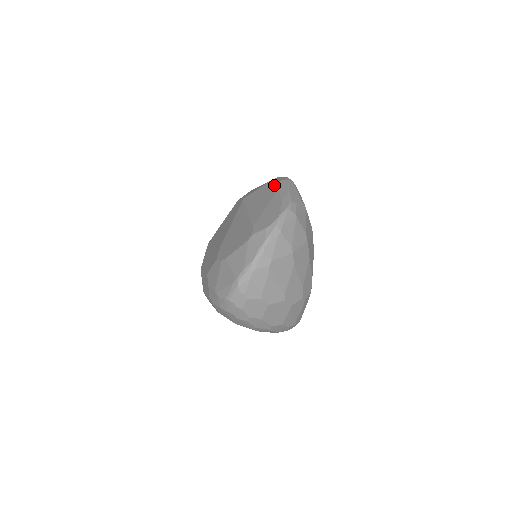
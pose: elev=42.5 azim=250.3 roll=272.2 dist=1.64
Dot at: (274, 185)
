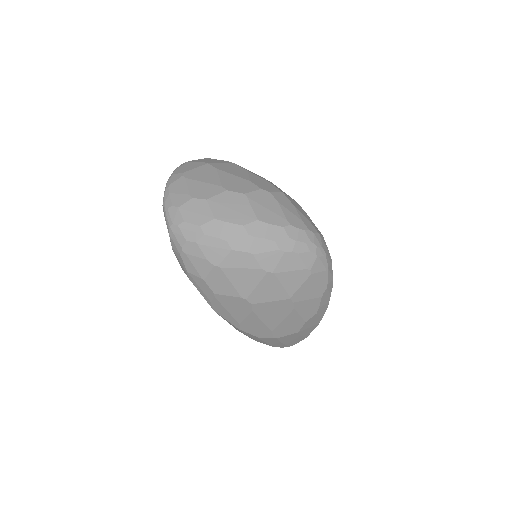
Dot at: occluded
